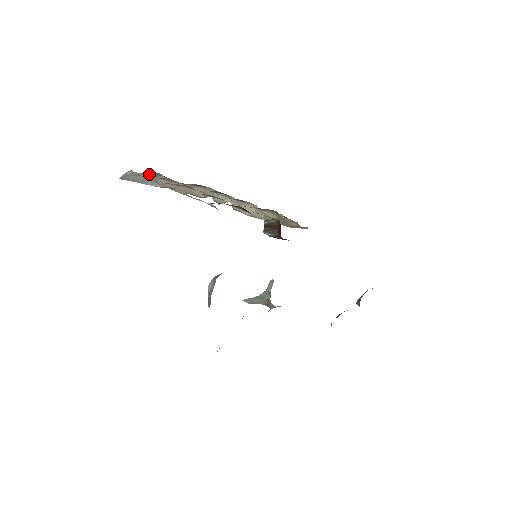
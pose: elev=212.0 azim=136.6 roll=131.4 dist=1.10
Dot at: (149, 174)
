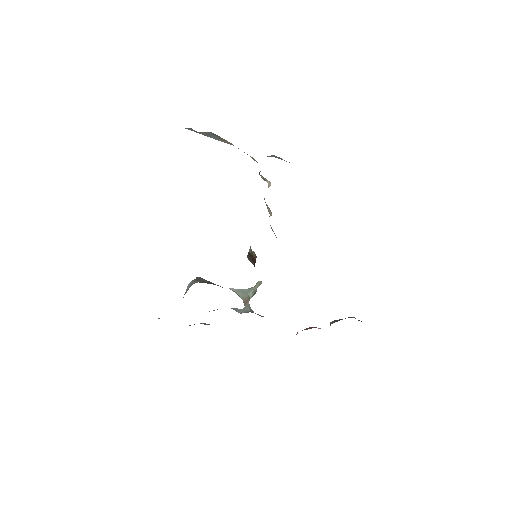
Dot at: (211, 133)
